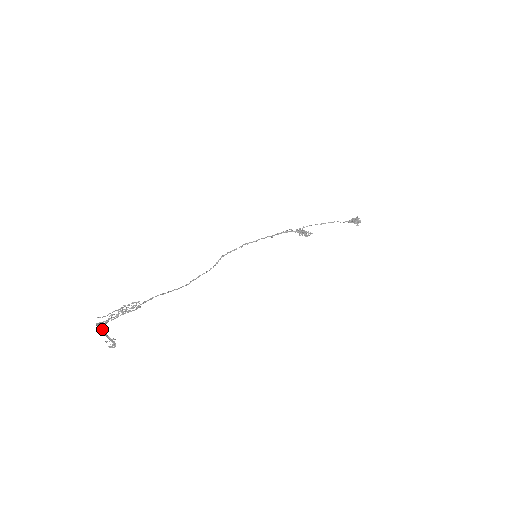
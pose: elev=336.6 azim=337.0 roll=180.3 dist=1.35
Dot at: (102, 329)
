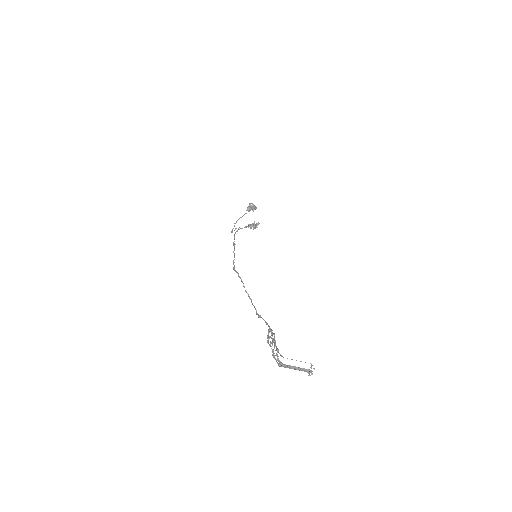
Dot at: (288, 366)
